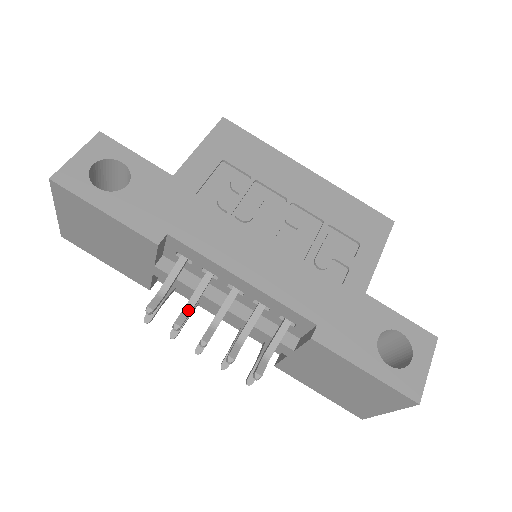
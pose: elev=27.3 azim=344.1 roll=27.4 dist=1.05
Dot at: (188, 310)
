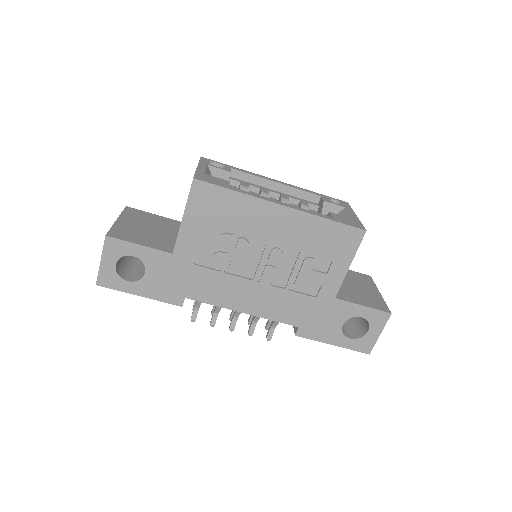
Dot at: (216, 313)
